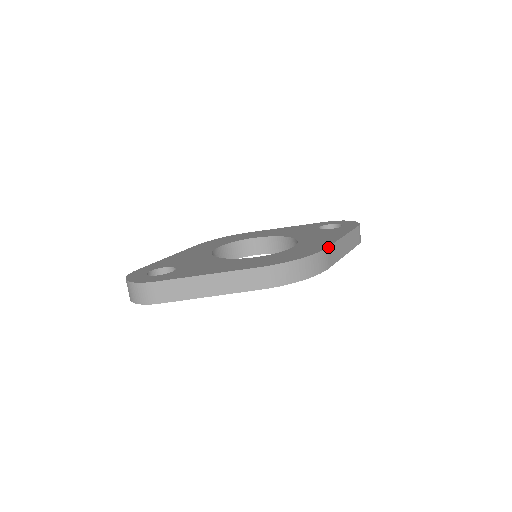
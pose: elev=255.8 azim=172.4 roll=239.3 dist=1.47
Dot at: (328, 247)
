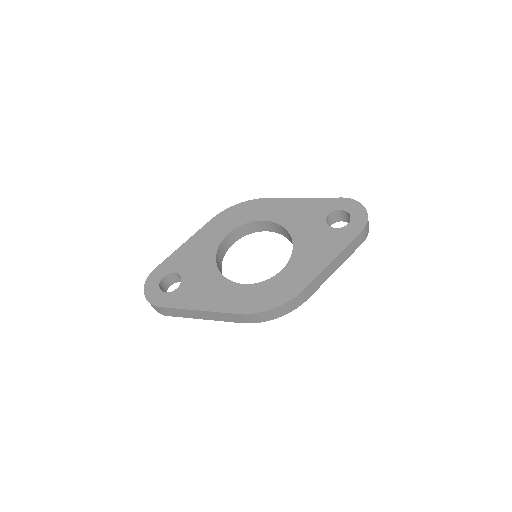
Dot at: (307, 287)
